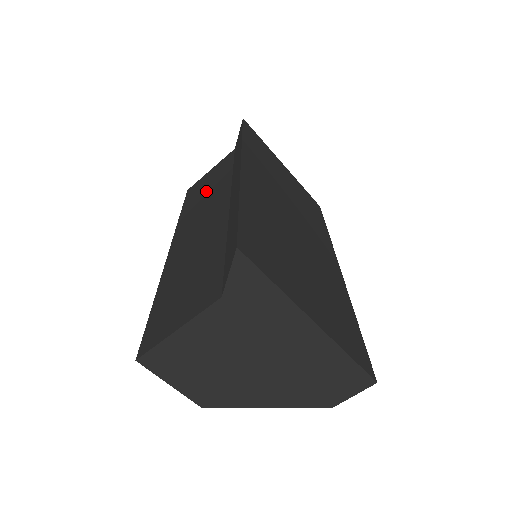
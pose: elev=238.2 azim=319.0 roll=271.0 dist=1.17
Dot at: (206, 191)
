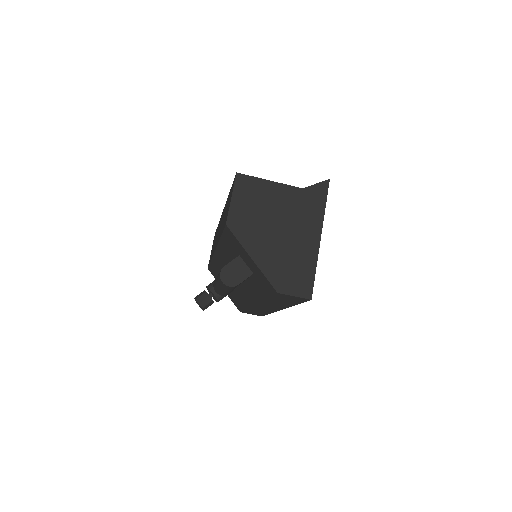
Dot at: occluded
